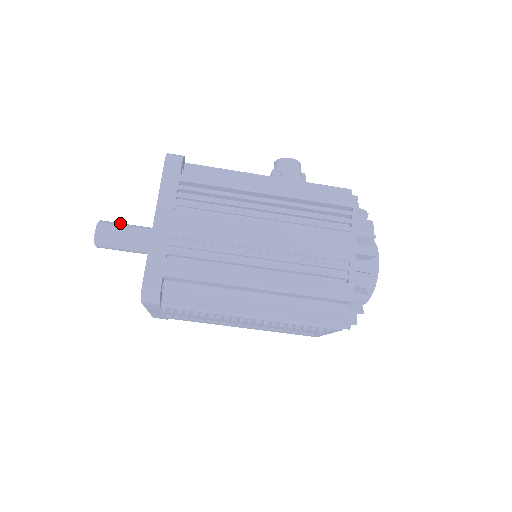
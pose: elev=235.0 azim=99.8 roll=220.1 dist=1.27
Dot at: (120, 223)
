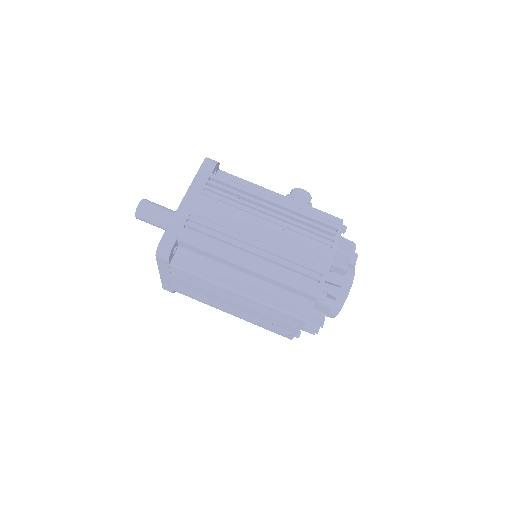
Dot at: occluded
